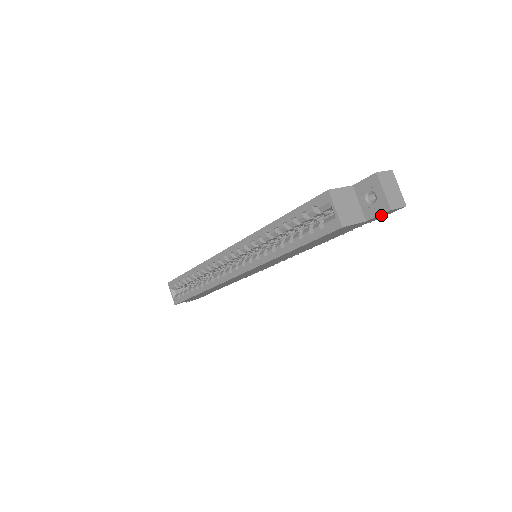
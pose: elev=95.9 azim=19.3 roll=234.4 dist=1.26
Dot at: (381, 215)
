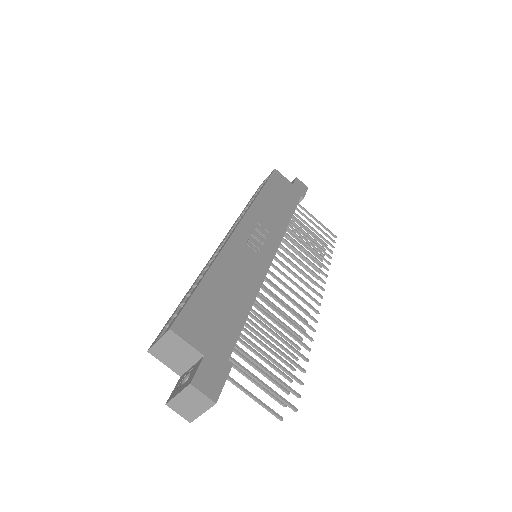
Dot at: occluded
